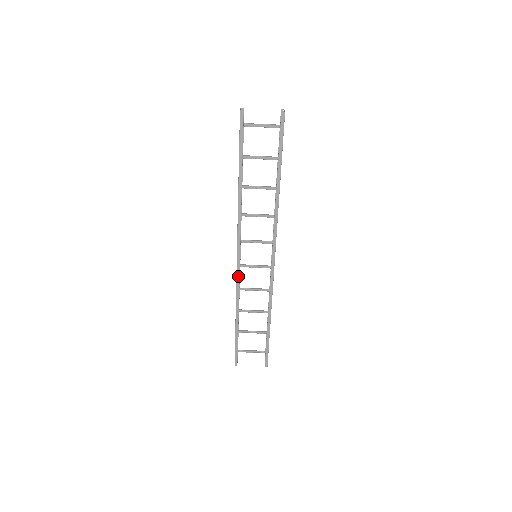
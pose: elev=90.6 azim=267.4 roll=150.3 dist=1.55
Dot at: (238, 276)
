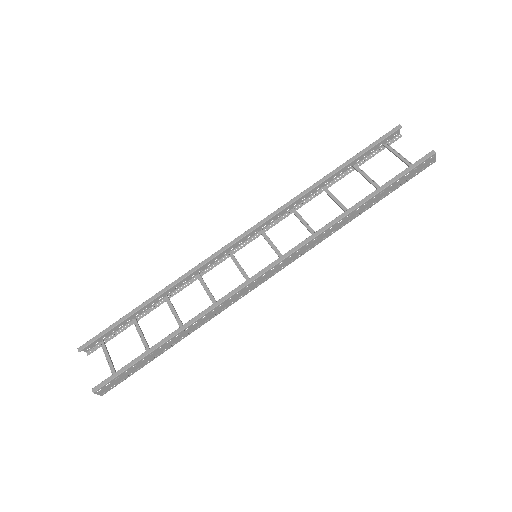
Dot at: (218, 253)
